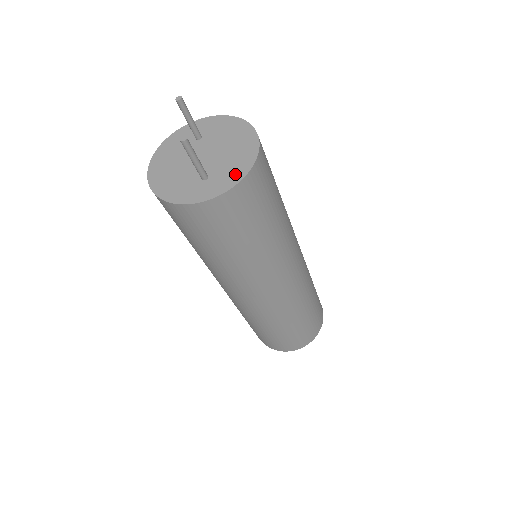
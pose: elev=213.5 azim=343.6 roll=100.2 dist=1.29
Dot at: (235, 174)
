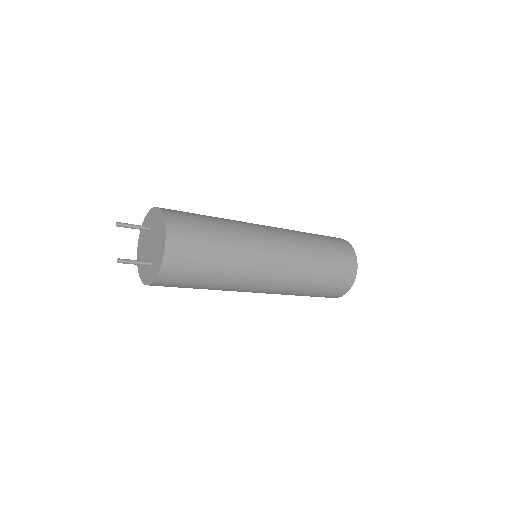
Dot at: (159, 261)
